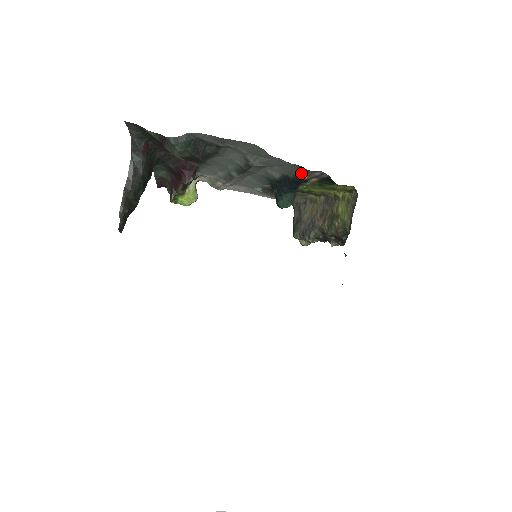
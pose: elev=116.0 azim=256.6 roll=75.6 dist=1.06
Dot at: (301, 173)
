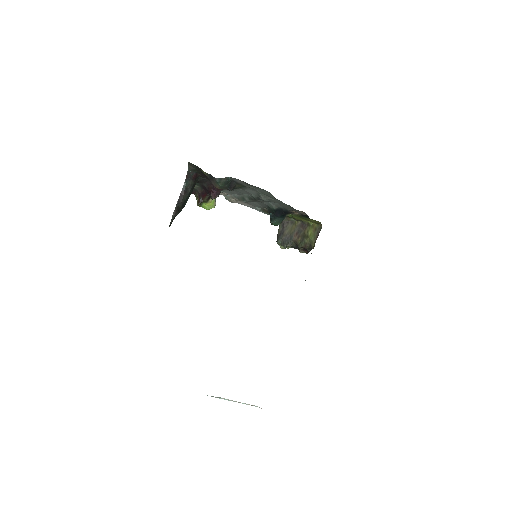
Dot at: (291, 209)
